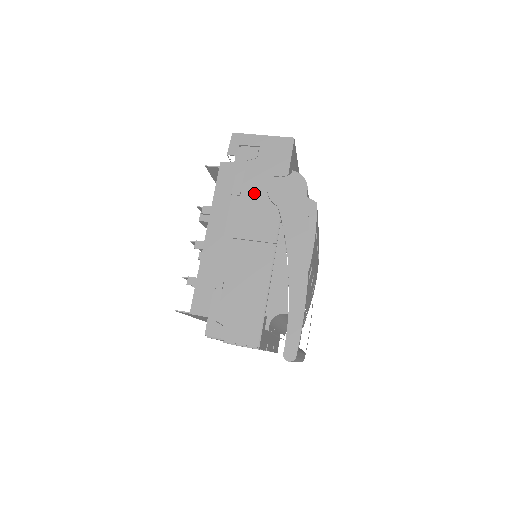
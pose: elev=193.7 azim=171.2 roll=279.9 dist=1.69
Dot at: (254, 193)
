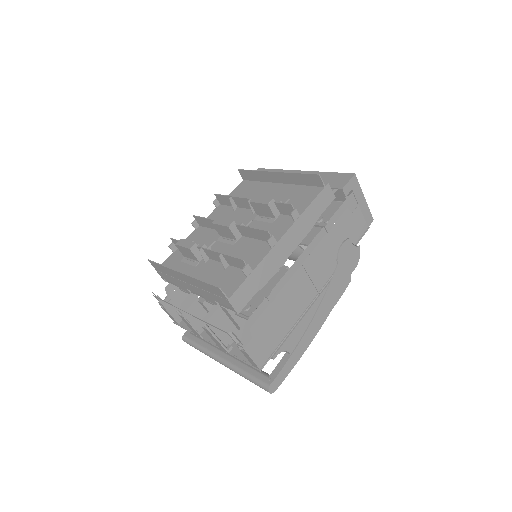
Dot at: (334, 240)
